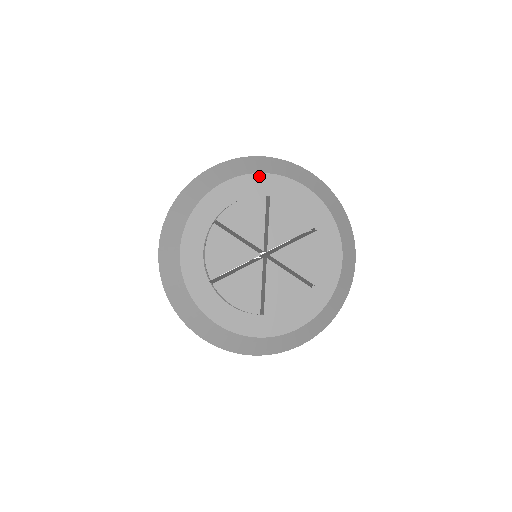
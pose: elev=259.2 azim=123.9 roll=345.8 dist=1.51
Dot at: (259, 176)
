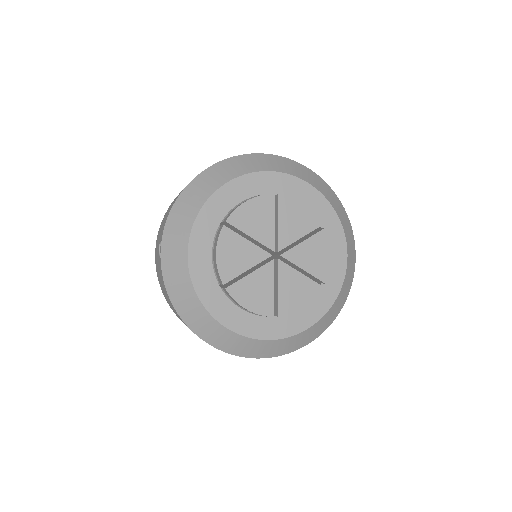
Dot at: (264, 174)
